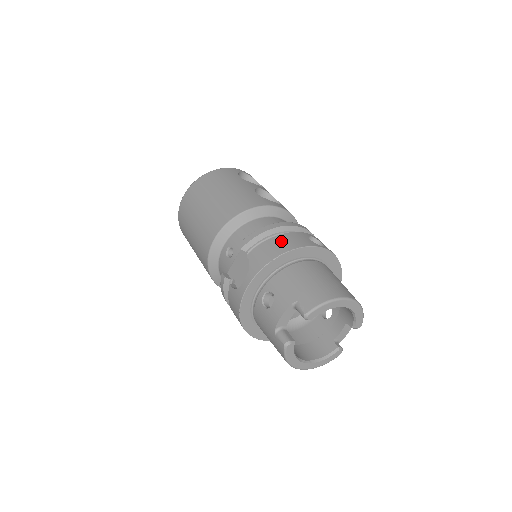
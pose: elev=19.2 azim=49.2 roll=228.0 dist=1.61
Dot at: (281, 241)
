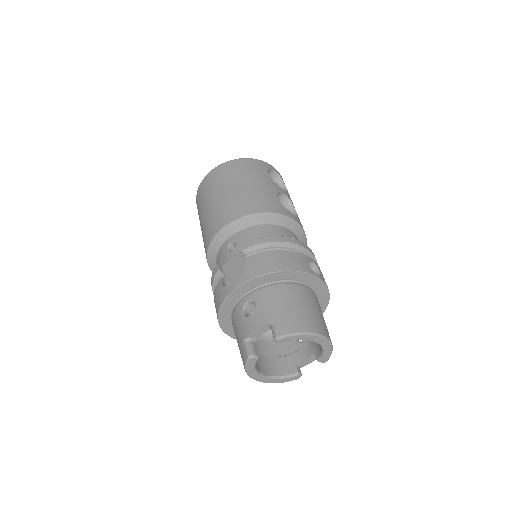
Dot at: (281, 258)
